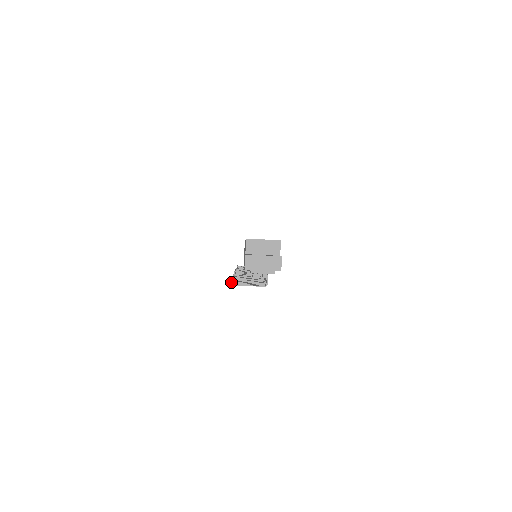
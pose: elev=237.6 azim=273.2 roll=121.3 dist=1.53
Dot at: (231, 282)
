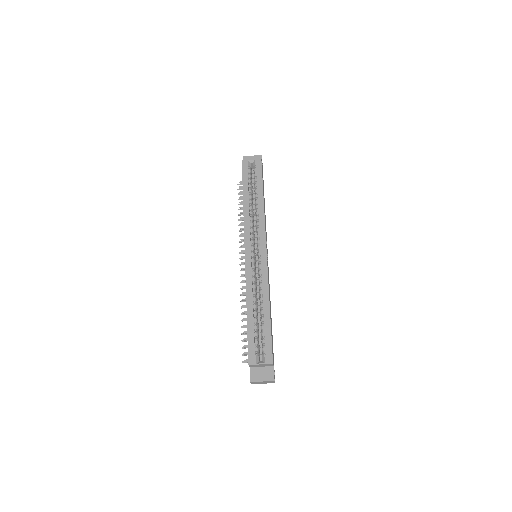
Dot at: occluded
